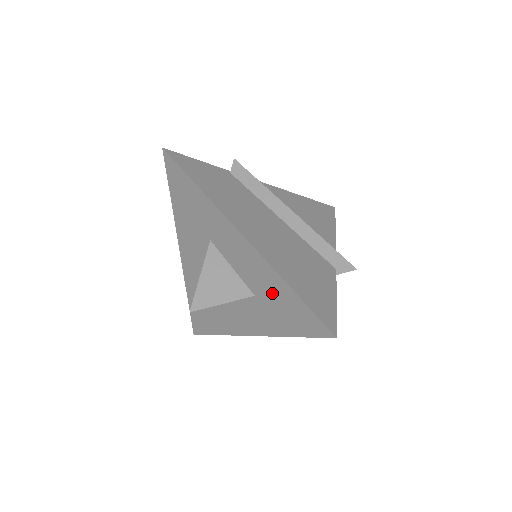
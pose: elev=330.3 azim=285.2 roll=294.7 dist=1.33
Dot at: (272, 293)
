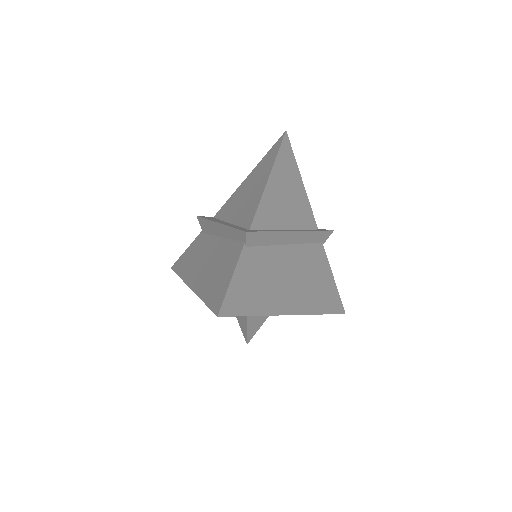
Dot at: occluded
